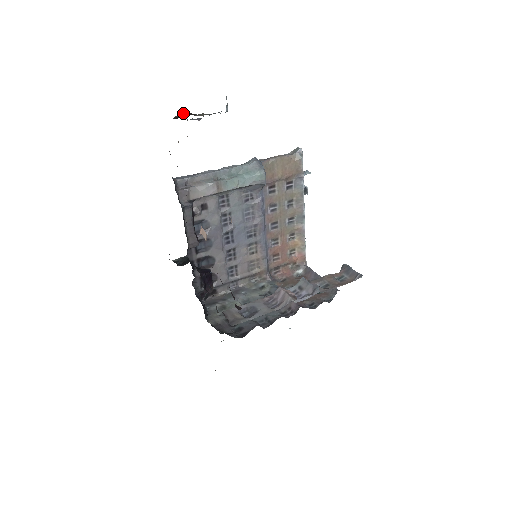
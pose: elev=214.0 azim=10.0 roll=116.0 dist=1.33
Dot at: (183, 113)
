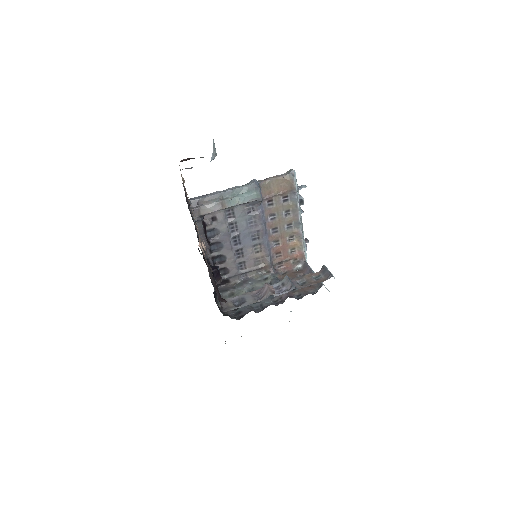
Dot at: (185, 159)
